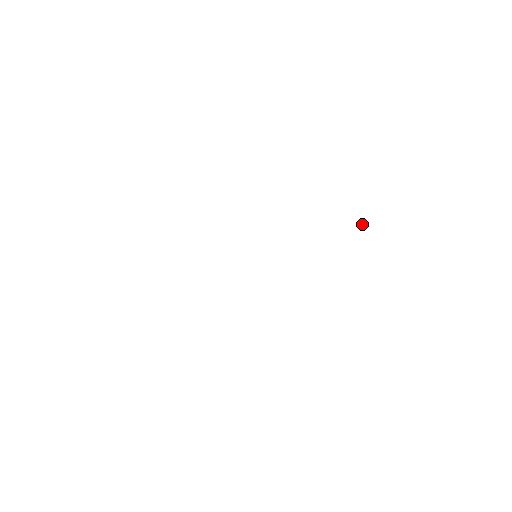
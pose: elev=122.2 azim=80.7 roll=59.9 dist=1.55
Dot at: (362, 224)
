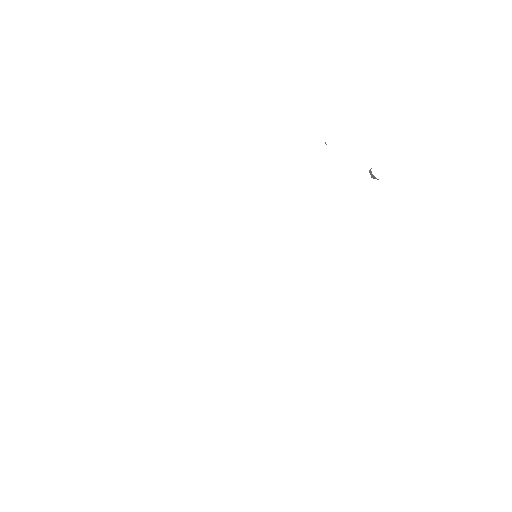
Dot at: occluded
